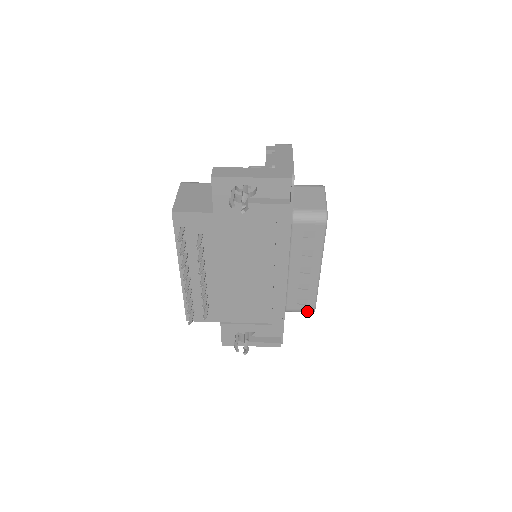
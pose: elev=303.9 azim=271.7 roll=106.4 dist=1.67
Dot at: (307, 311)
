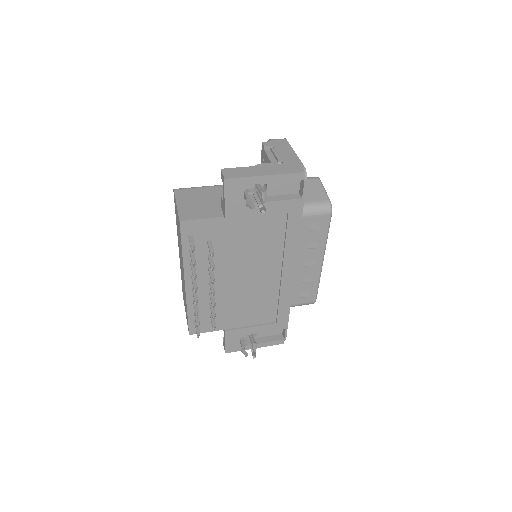
Dot at: (308, 303)
